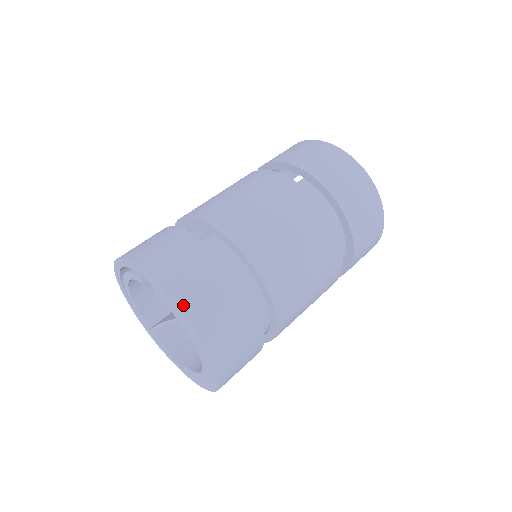
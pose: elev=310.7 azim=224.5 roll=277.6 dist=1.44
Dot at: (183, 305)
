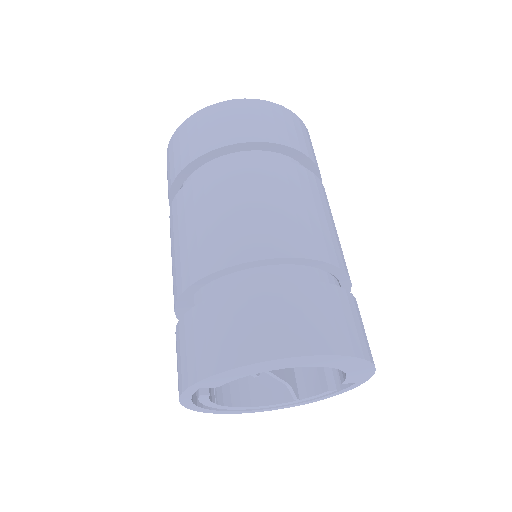
Dot at: (221, 366)
